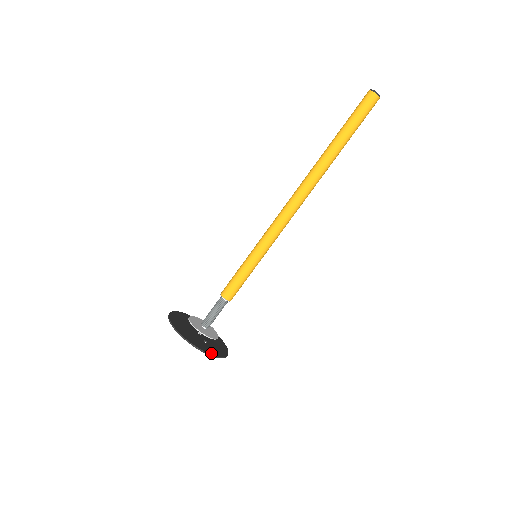
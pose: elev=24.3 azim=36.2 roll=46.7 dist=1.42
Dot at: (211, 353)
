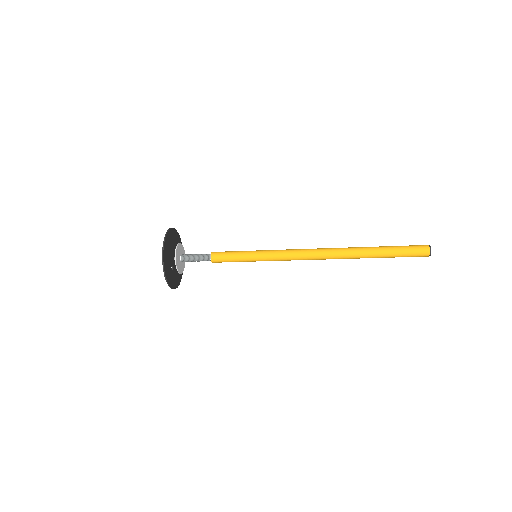
Dot at: (168, 279)
